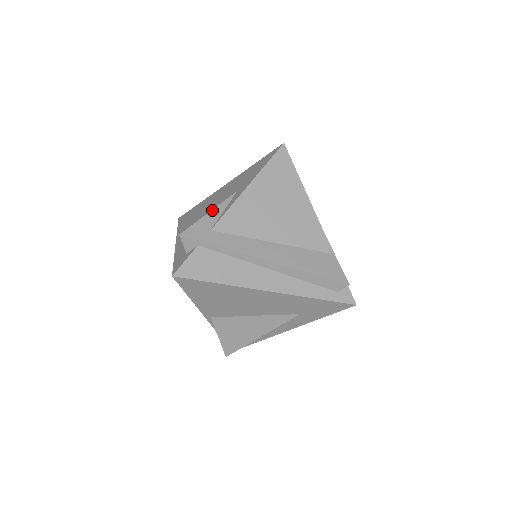
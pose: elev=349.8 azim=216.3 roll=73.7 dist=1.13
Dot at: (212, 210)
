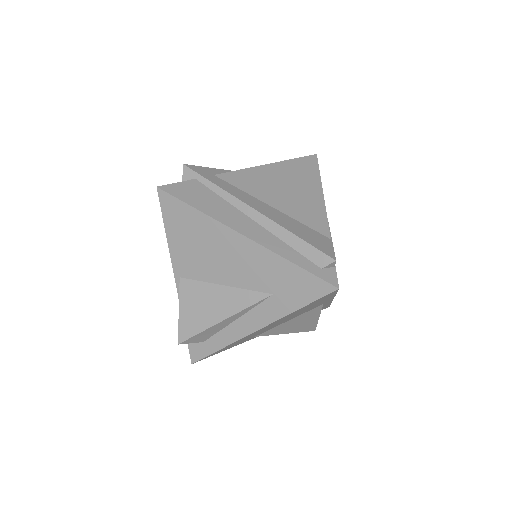
Dot at: (225, 170)
